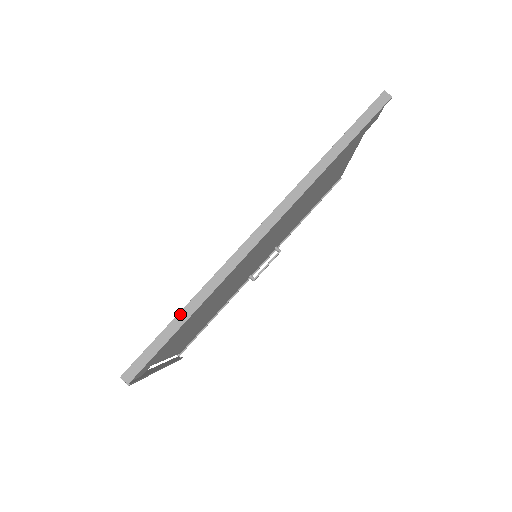
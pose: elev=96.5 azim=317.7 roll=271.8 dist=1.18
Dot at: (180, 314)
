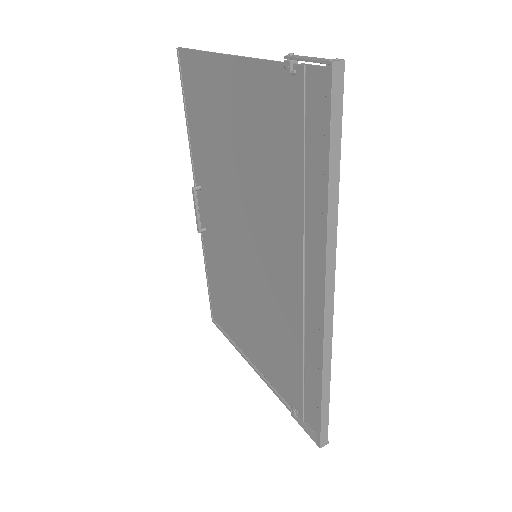
Dot at: (323, 395)
